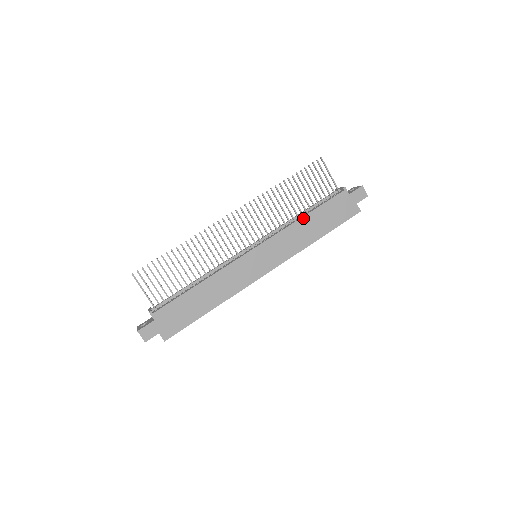
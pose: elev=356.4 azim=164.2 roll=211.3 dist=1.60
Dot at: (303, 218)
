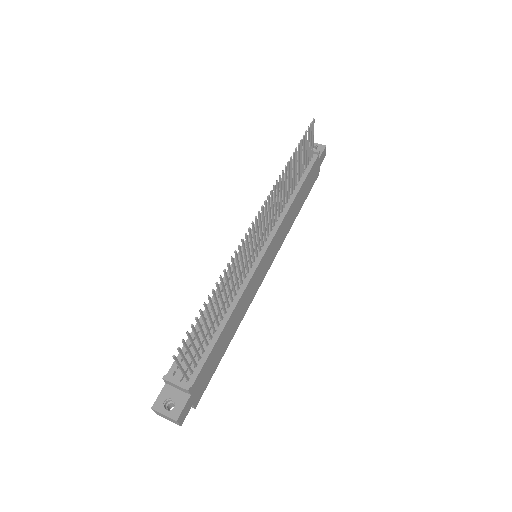
Dot at: (295, 198)
